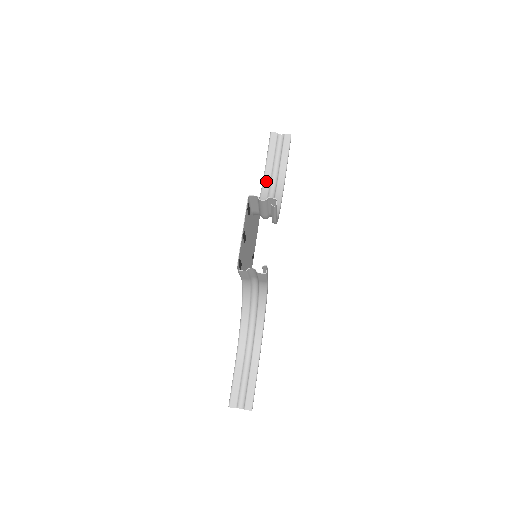
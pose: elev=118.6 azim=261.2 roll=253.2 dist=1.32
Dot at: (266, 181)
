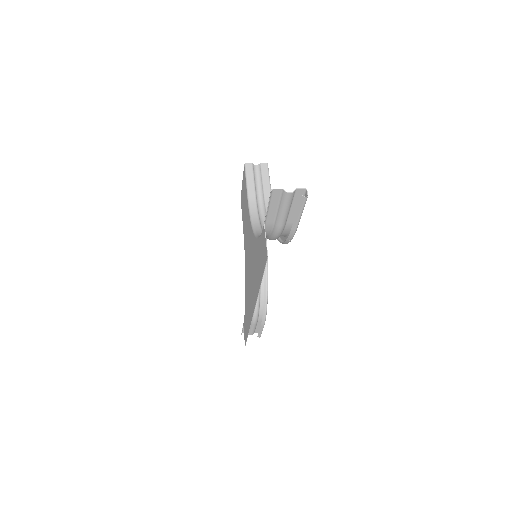
Dot at: occluded
